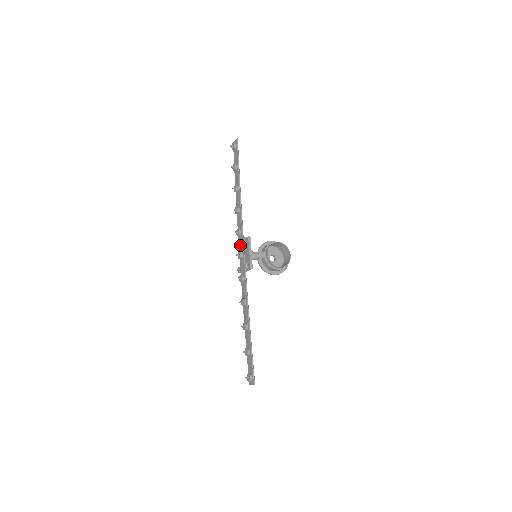
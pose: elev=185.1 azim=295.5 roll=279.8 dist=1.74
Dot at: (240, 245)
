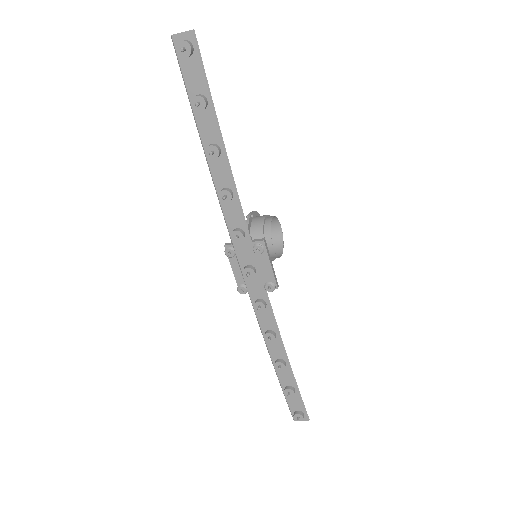
Dot at: (243, 255)
